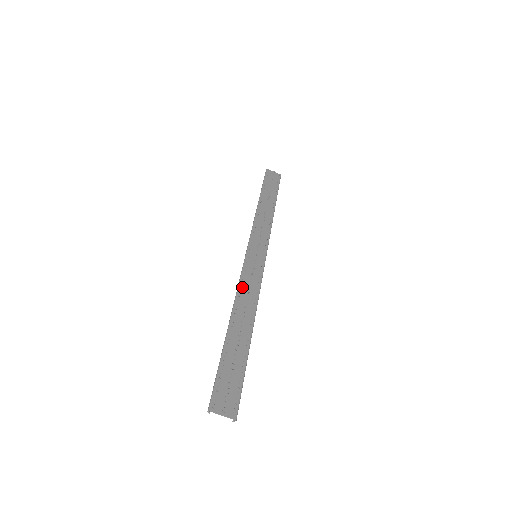
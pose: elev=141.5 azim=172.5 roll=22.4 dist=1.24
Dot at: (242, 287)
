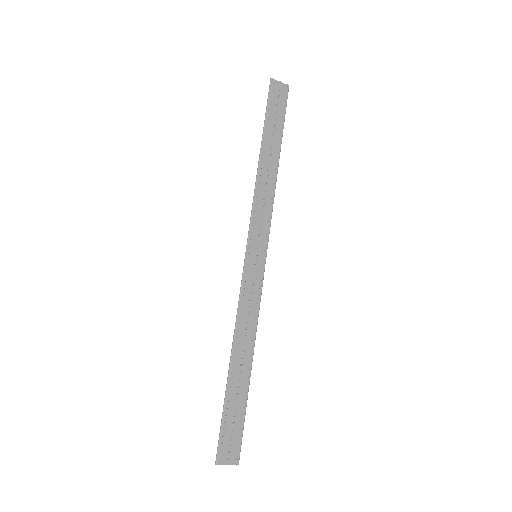
Dot at: (242, 310)
